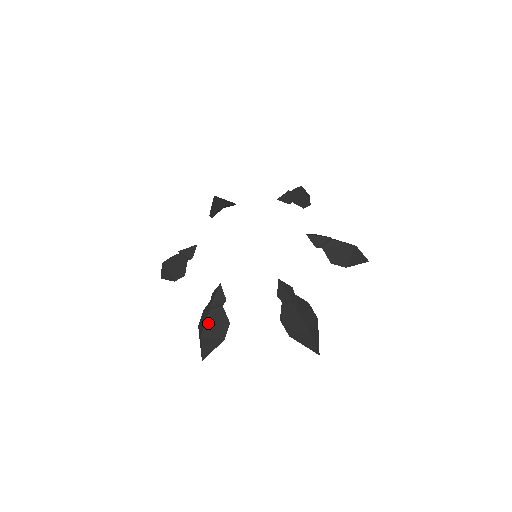
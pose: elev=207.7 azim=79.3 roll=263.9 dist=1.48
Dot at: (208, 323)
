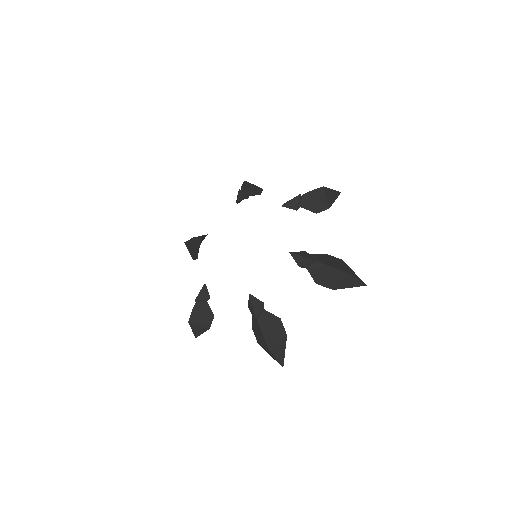
Dot at: (264, 332)
